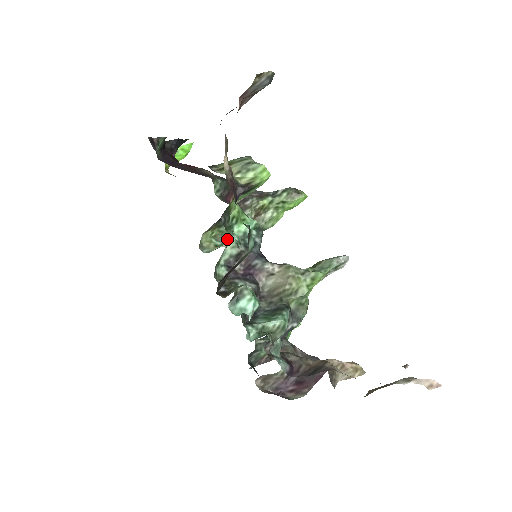
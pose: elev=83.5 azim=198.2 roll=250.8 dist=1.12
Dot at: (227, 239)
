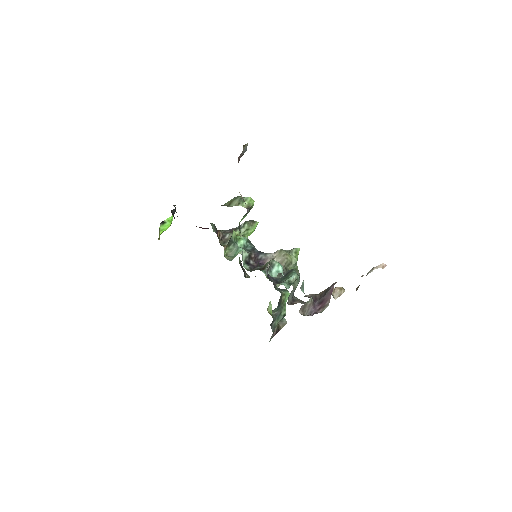
Dot at: (236, 252)
